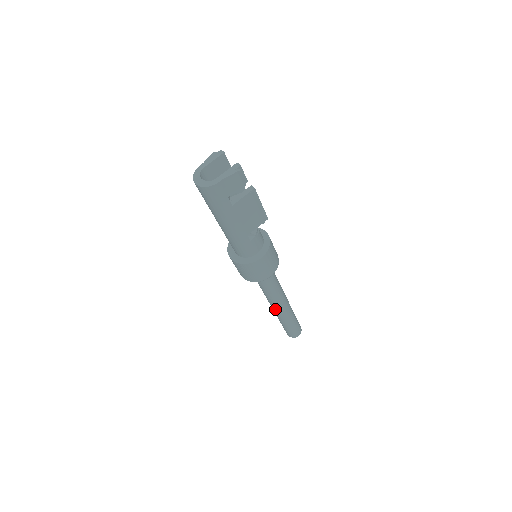
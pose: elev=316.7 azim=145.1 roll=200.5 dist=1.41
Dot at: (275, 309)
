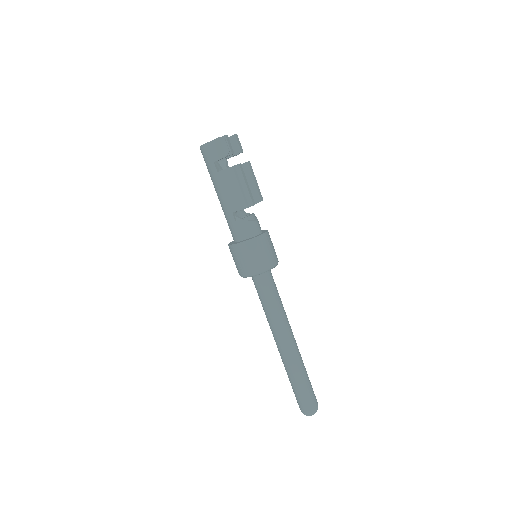
Dot at: (276, 344)
